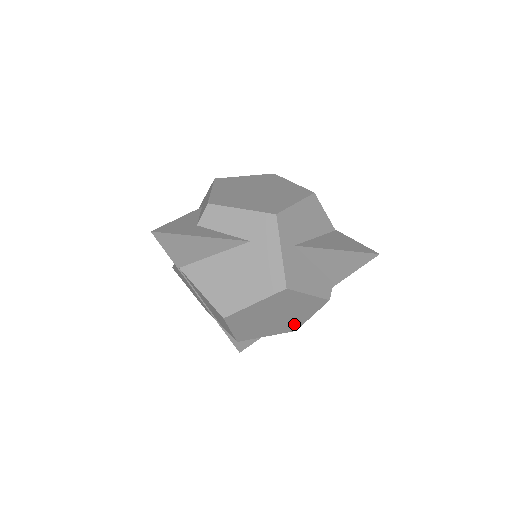
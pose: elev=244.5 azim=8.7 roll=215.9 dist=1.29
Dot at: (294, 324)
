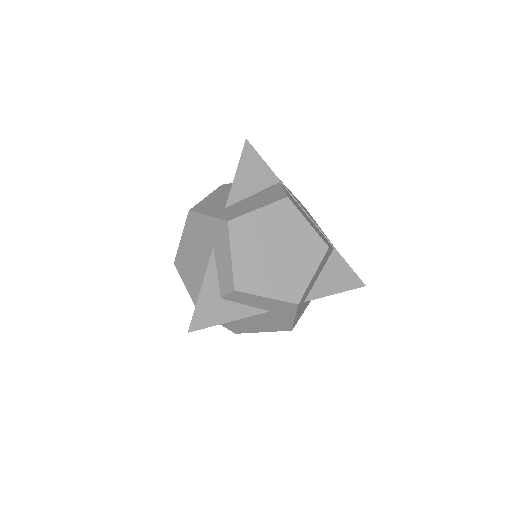
Dot at: occluded
